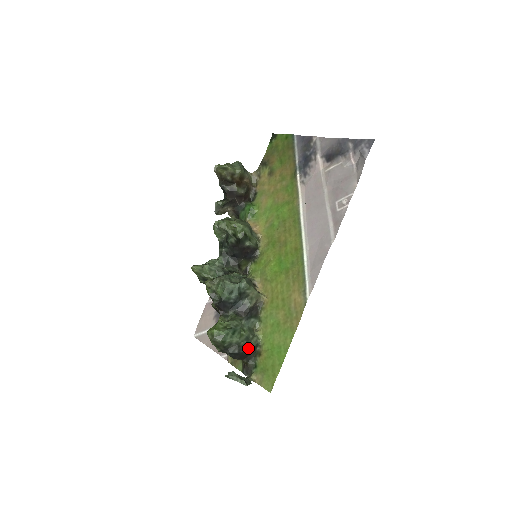
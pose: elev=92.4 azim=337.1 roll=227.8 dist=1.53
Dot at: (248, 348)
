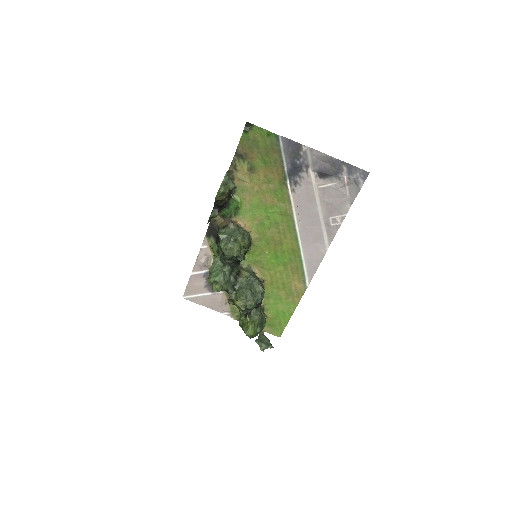
Dot at: occluded
